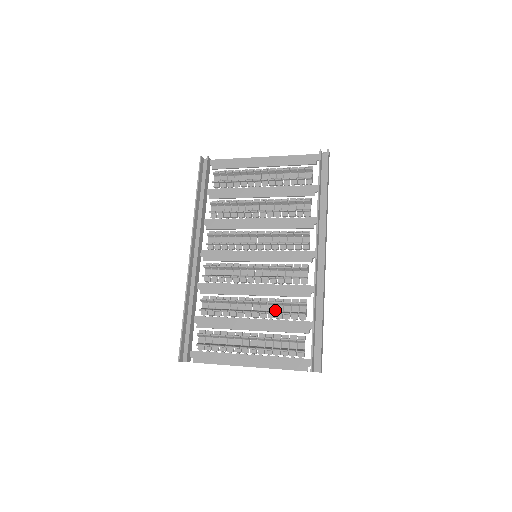
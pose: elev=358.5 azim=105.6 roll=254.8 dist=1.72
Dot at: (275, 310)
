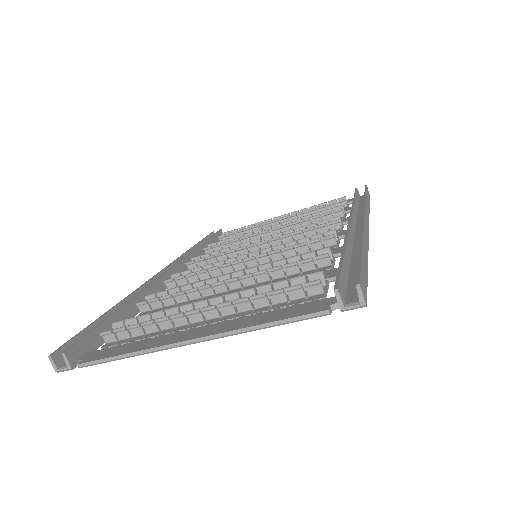
Dot at: (272, 278)
